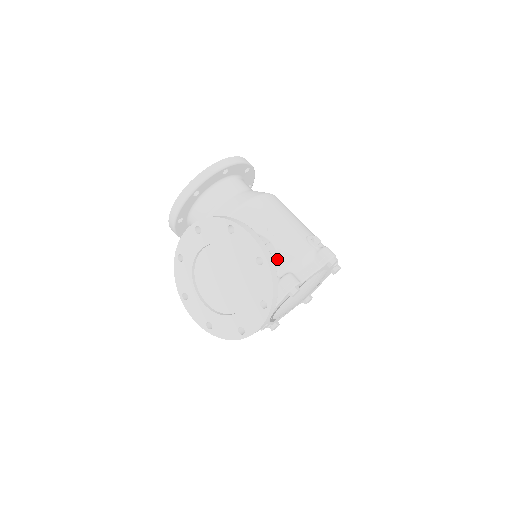
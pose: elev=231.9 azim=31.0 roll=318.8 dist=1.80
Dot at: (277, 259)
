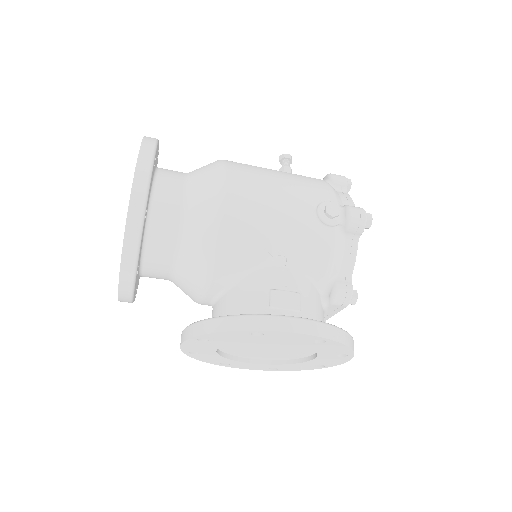
Dot at: (309, 281)
